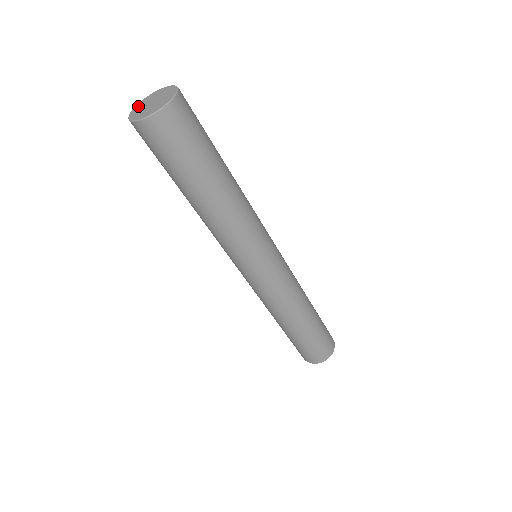
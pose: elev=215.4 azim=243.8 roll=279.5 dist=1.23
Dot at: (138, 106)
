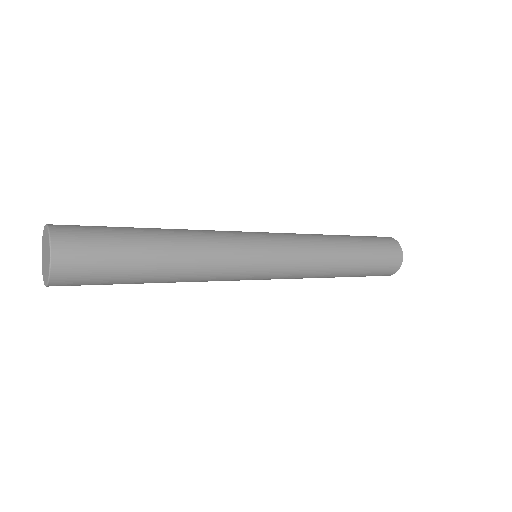
Dot at: (42, 259)
